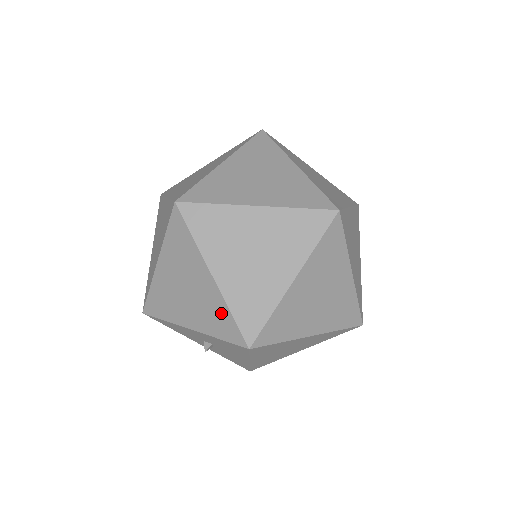
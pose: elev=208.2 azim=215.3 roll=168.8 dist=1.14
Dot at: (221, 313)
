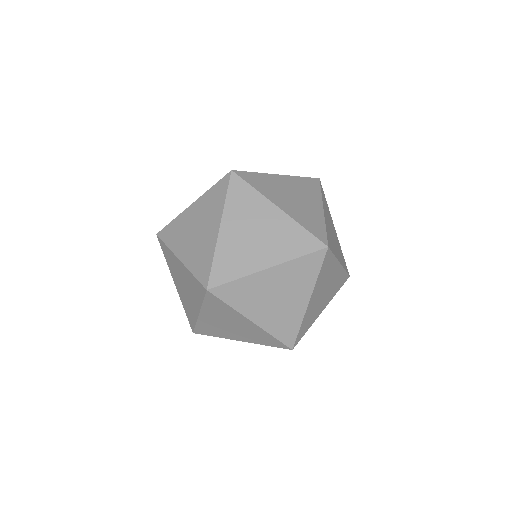
Dot at: occluded
